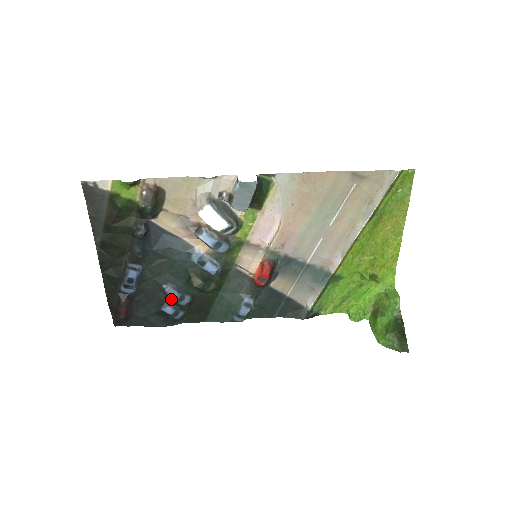
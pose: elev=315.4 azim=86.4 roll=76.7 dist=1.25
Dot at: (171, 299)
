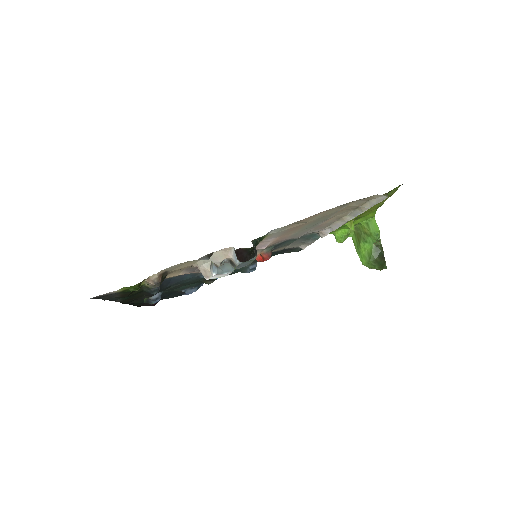
Dot at: occluded
